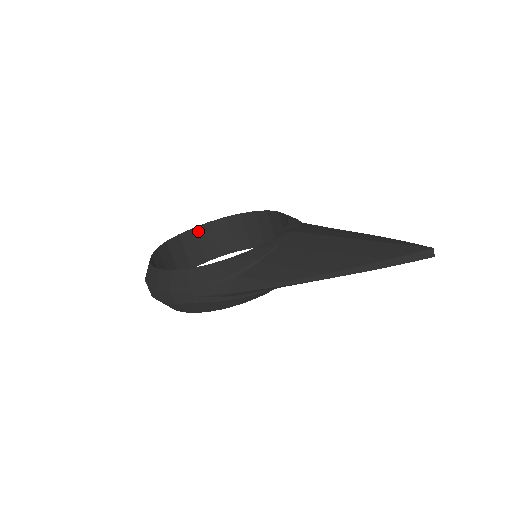
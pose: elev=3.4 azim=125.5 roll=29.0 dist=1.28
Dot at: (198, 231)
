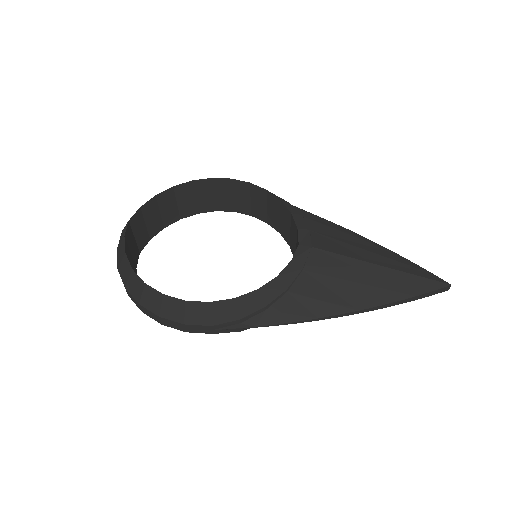
Dot at: (160, 198)
